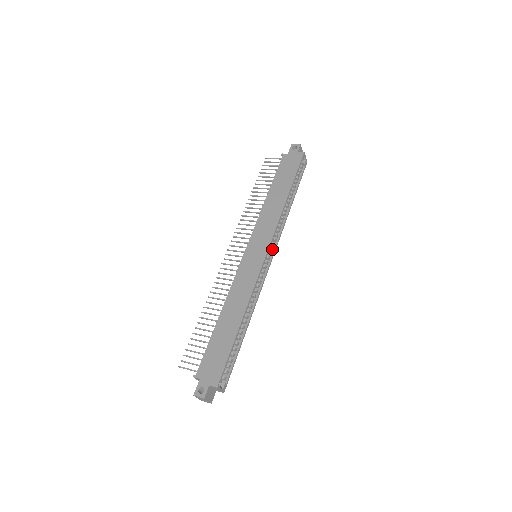
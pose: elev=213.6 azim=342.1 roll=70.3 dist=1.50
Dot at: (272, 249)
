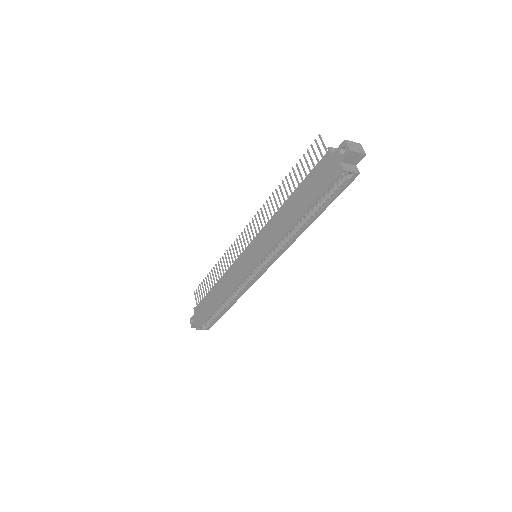
Dot at: (271, 259)
